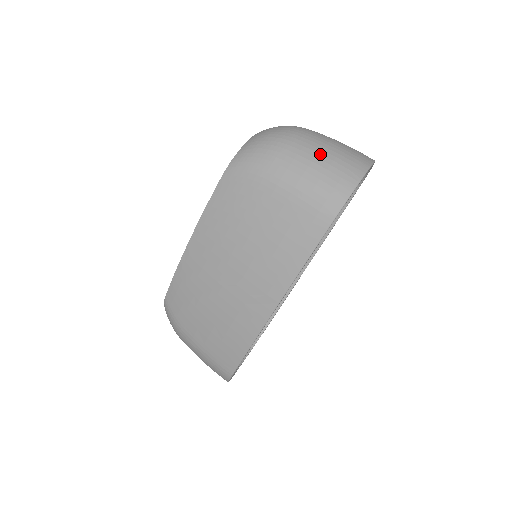
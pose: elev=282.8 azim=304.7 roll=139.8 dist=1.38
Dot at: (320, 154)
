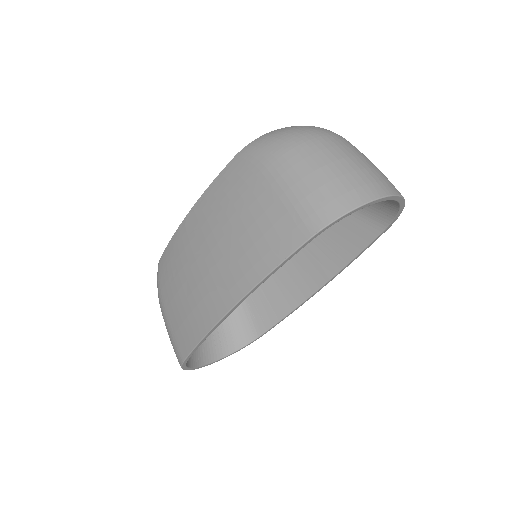
Dot at: (333, 163)
